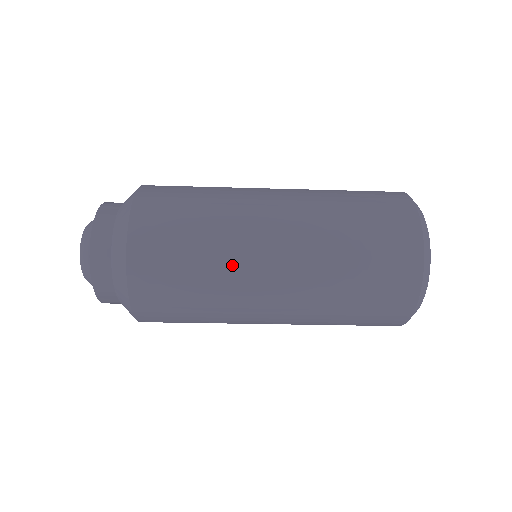
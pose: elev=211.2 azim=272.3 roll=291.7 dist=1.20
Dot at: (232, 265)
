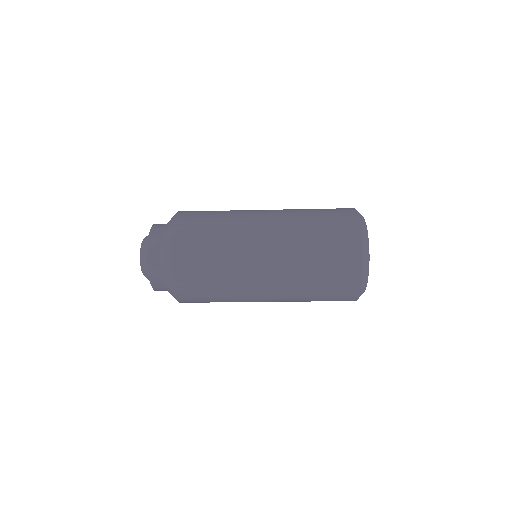
Dot at: (240, 300)
